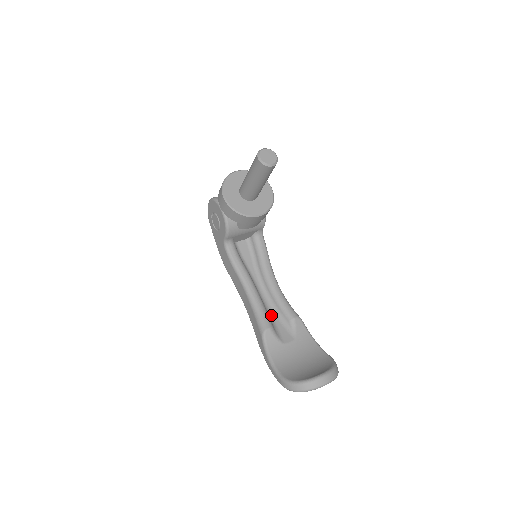
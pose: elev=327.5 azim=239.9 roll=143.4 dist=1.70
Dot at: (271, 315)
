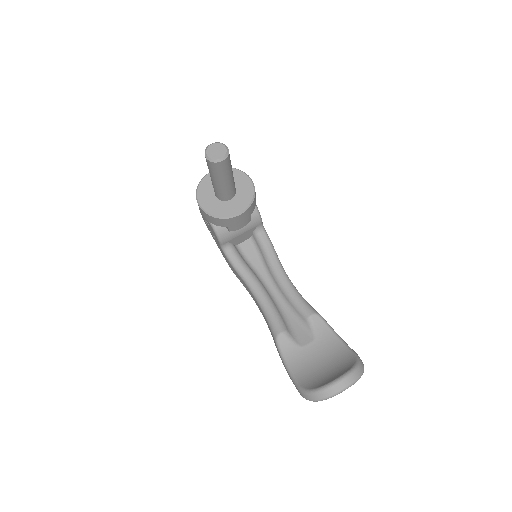
Dot at: (286, 316)
